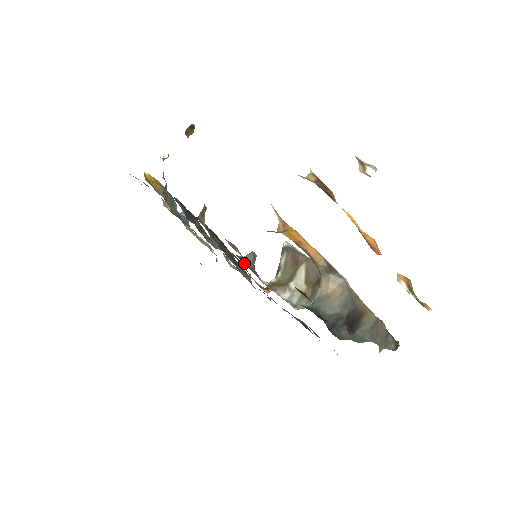
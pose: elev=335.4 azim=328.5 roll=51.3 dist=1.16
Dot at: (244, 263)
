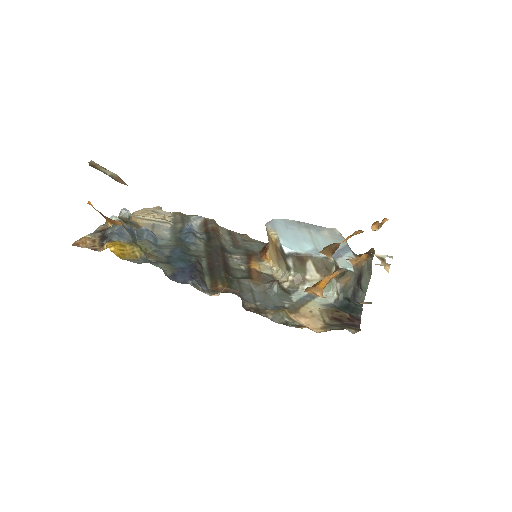
Dot at: (284, 303)
